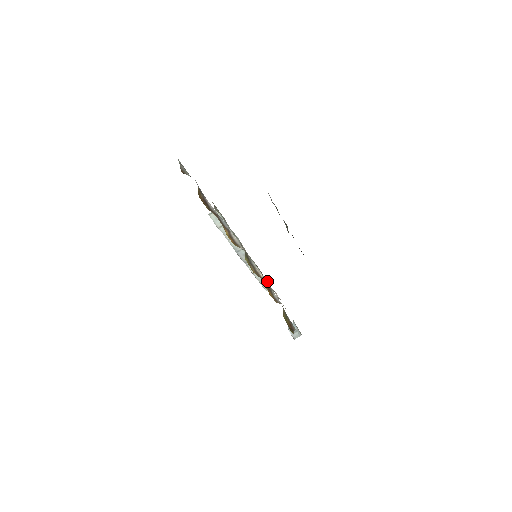
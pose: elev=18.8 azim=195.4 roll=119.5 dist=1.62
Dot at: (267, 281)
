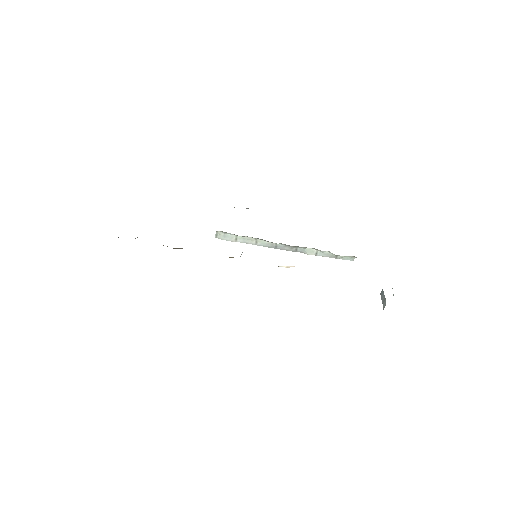
Dot at: occluded
